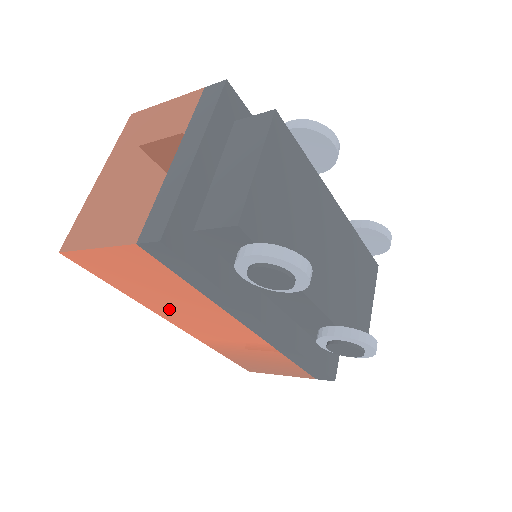
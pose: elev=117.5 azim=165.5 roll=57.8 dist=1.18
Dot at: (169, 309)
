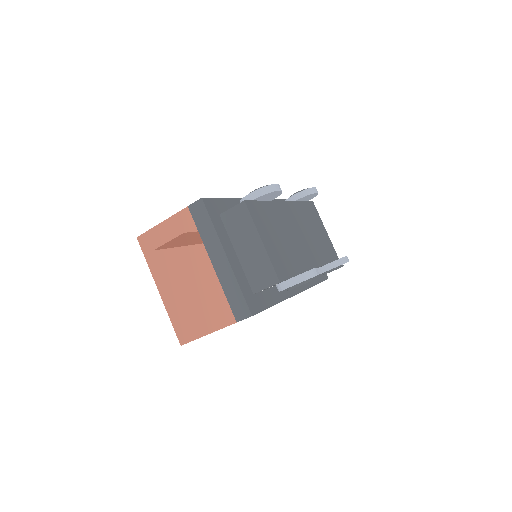
Dot at: occluded
